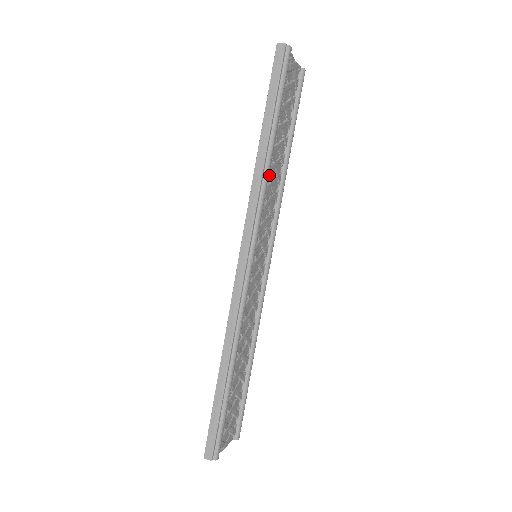
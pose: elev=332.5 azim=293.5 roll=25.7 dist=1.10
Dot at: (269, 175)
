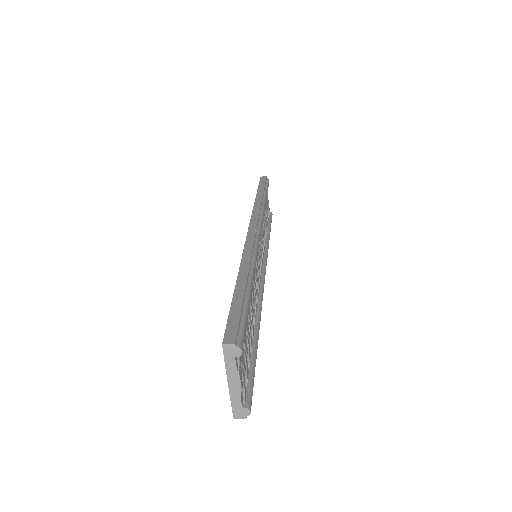
Dot at: occluded
